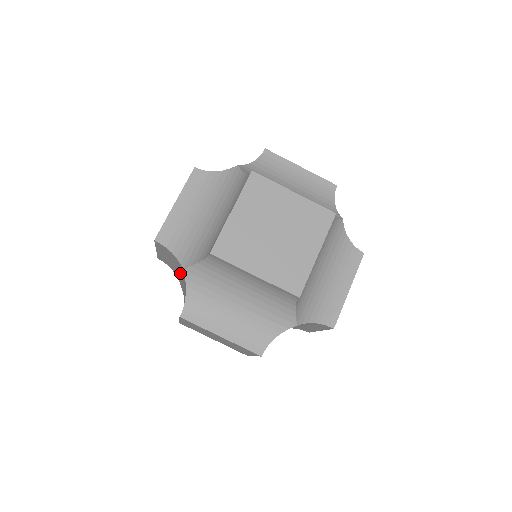
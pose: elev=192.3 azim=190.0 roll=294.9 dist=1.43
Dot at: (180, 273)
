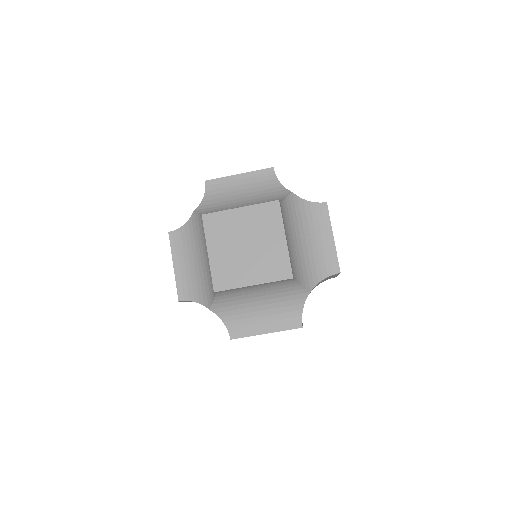
Dot at: occluded
